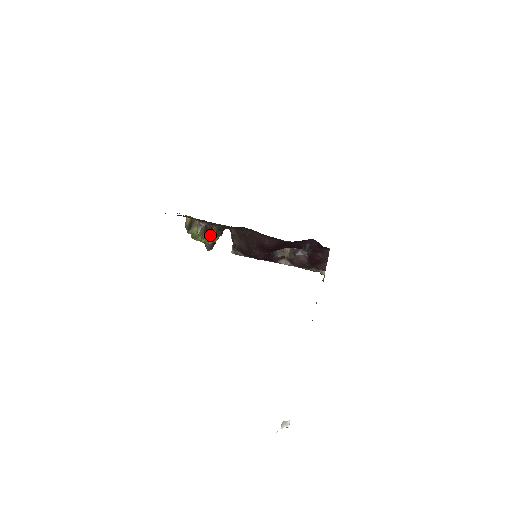
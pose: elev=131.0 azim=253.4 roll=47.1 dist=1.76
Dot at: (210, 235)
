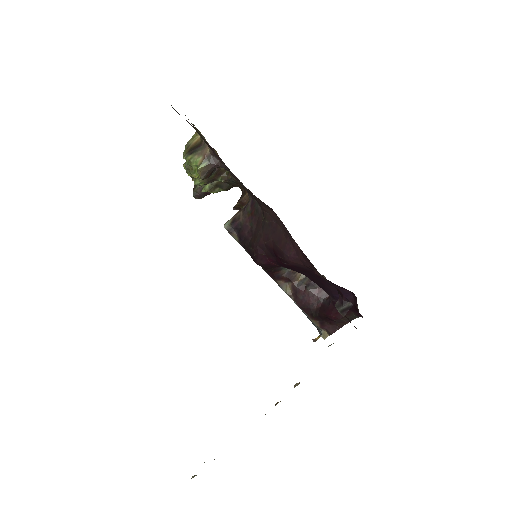
Dot at: (212, 181)
